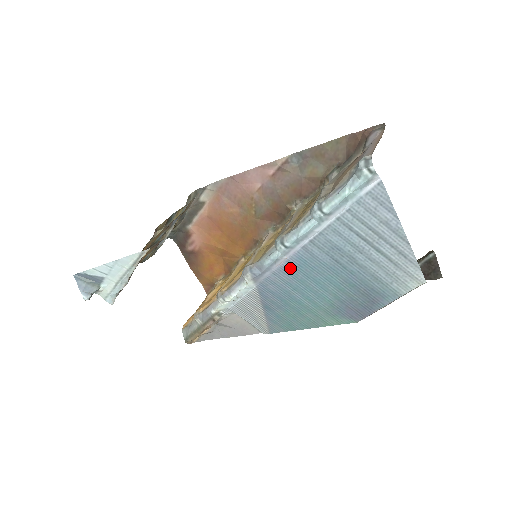
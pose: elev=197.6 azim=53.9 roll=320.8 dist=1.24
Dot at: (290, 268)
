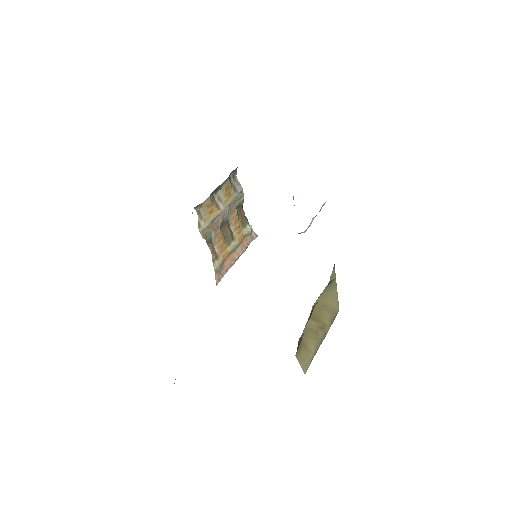
Dot at: occluded
